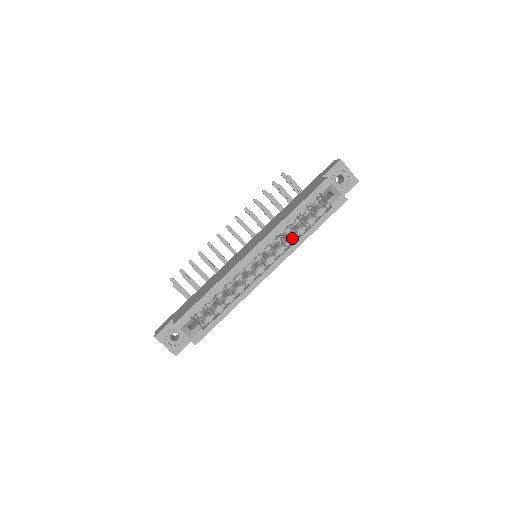
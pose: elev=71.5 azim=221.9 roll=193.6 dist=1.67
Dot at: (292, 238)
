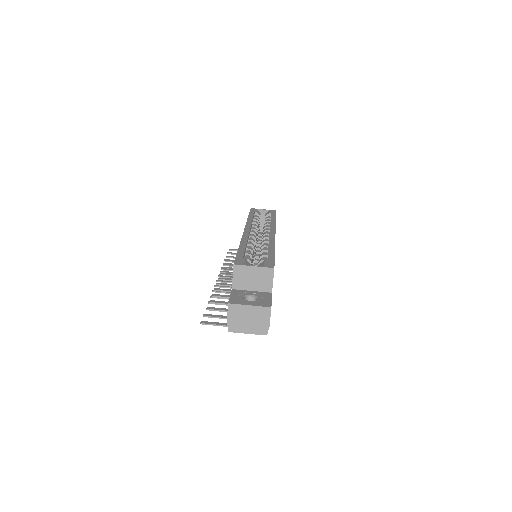
Dot at: occluded
